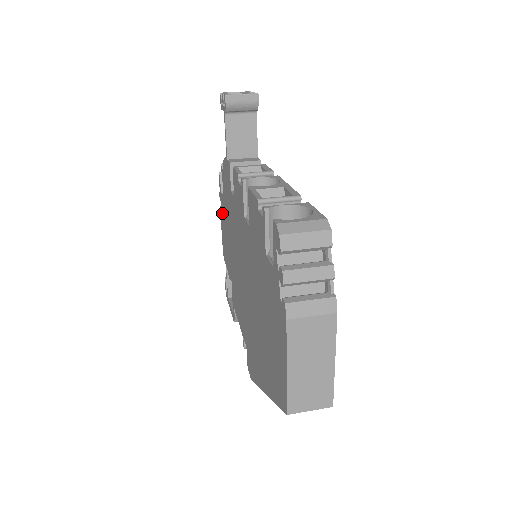
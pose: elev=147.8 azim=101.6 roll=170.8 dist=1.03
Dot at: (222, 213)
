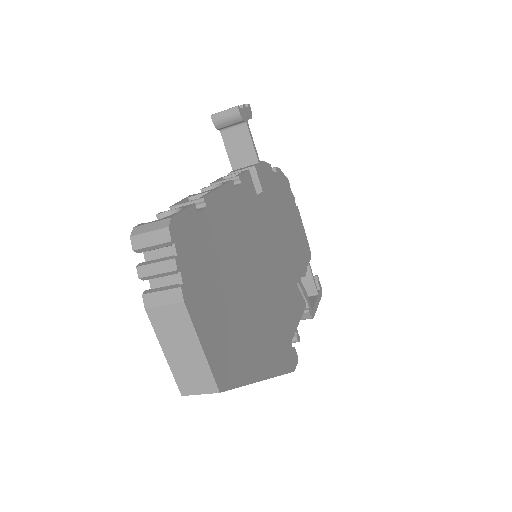
Dot at: occluded
